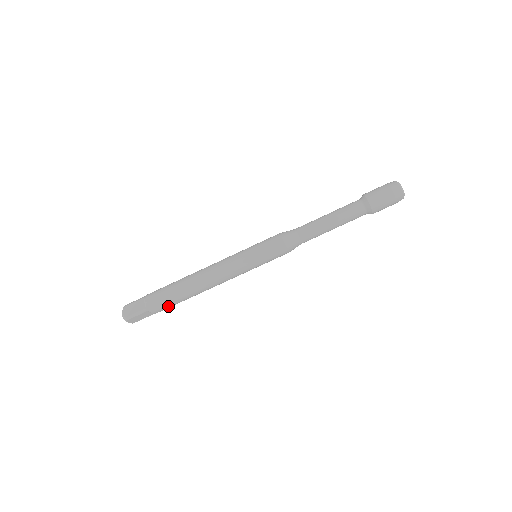
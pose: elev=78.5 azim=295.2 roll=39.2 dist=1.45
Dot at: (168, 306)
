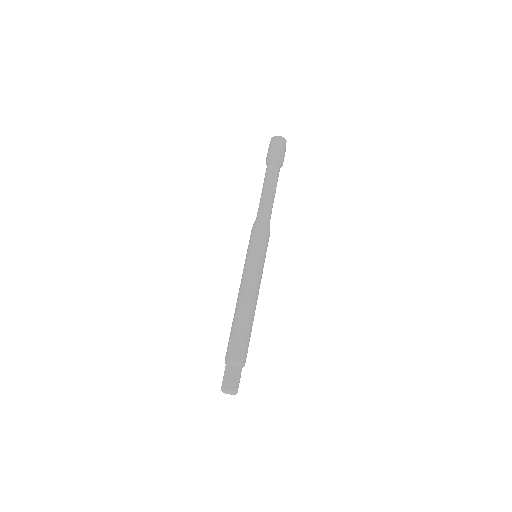
Dot at: occluded
